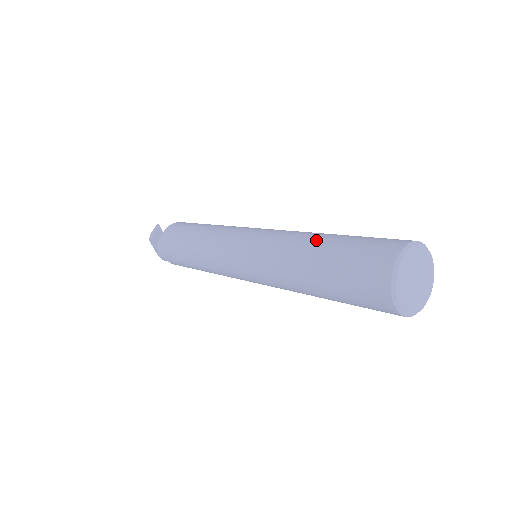
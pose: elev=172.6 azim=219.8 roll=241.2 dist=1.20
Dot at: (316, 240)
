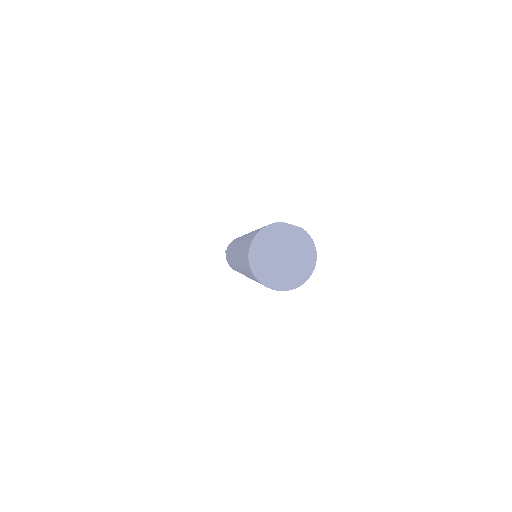
Dot at: (240, 250)
